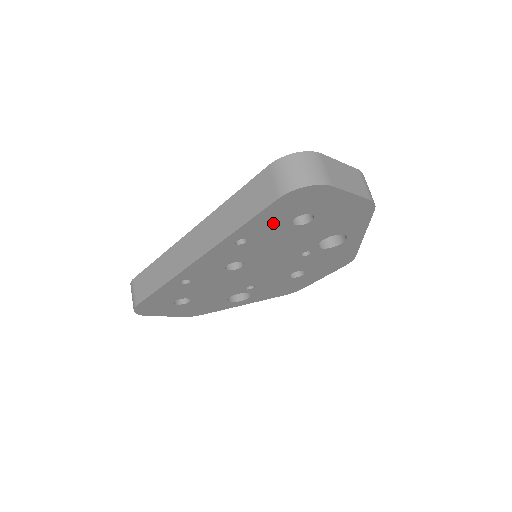
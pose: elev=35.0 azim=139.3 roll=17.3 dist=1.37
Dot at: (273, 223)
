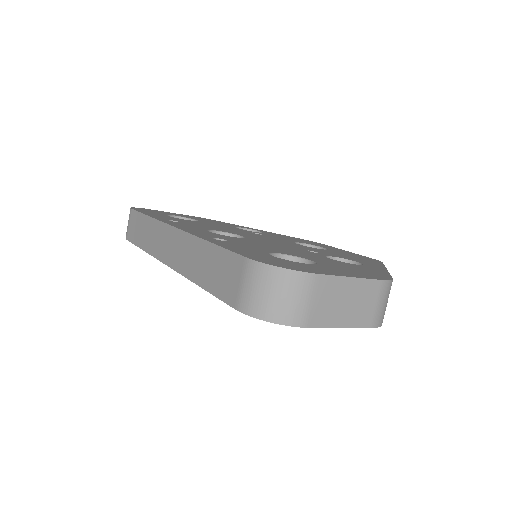
Dot at: occluded
